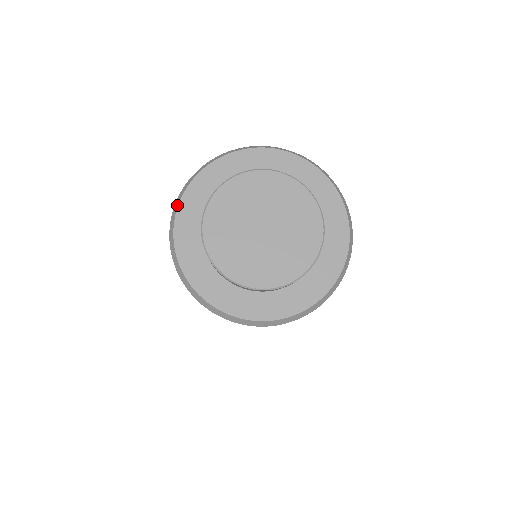
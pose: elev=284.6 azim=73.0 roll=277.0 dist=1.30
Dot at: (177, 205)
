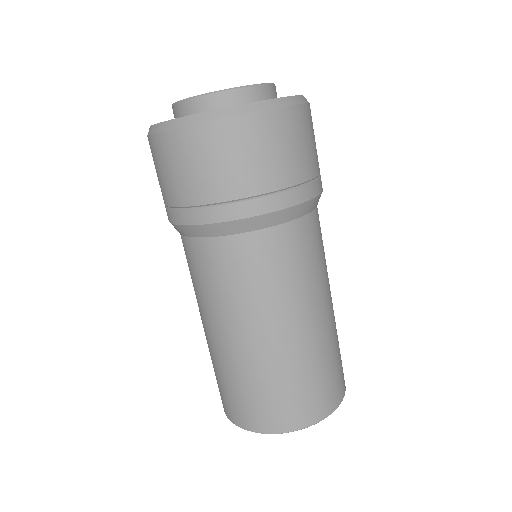
Dot at: (149, 128)
